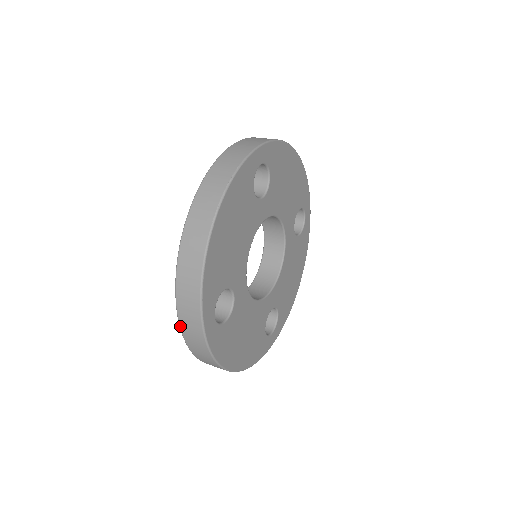
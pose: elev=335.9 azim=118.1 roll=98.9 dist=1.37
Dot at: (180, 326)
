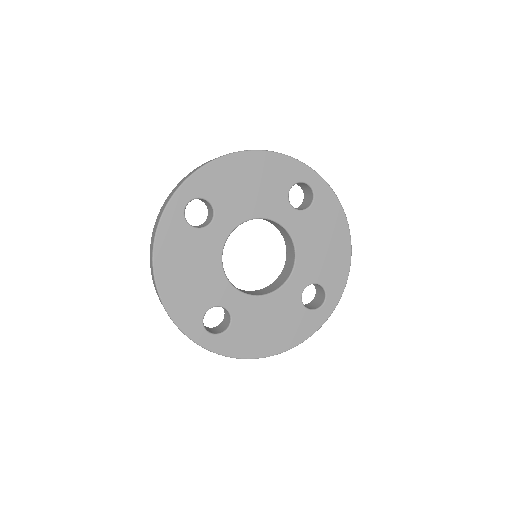
Dot at: (167, 198)
